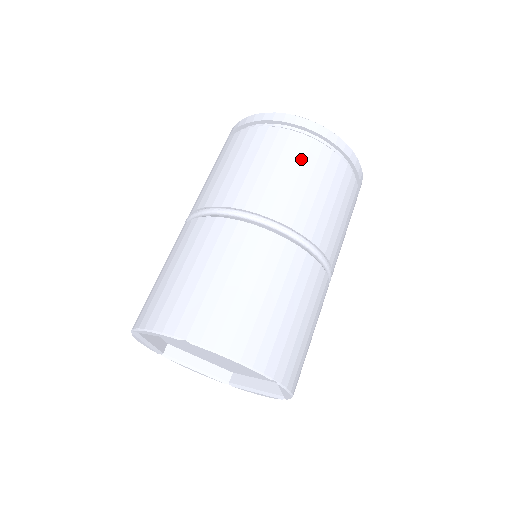
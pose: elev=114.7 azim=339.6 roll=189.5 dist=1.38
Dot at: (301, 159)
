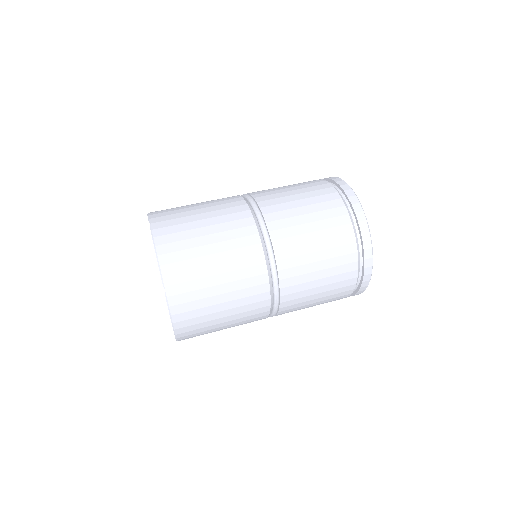
Dot at: (322, 208)
